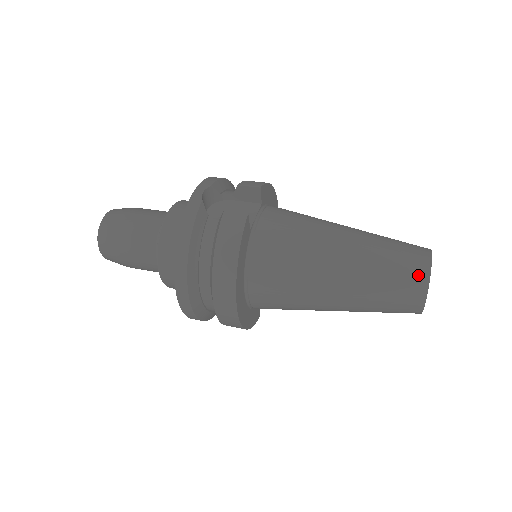
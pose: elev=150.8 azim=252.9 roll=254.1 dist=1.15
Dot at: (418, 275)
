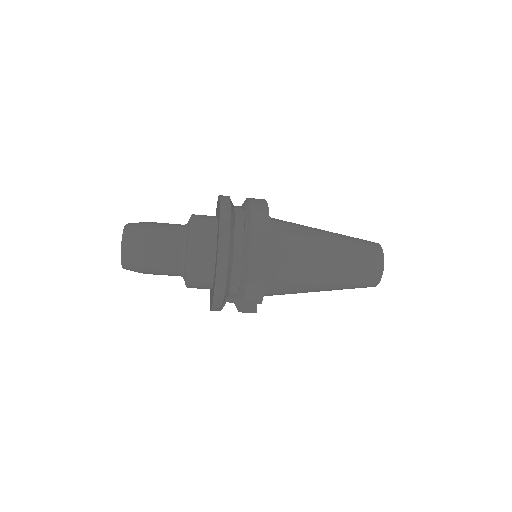
Dot at: occluded
